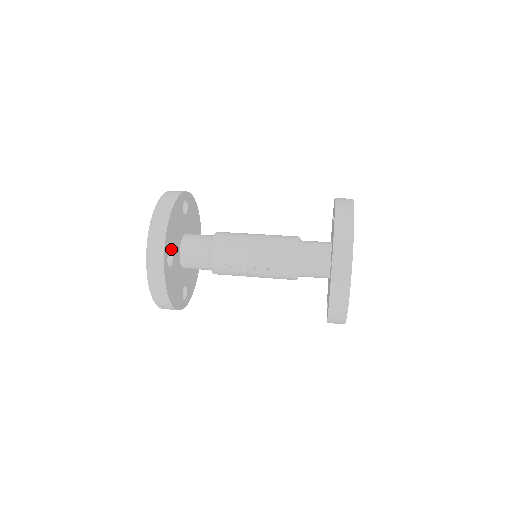
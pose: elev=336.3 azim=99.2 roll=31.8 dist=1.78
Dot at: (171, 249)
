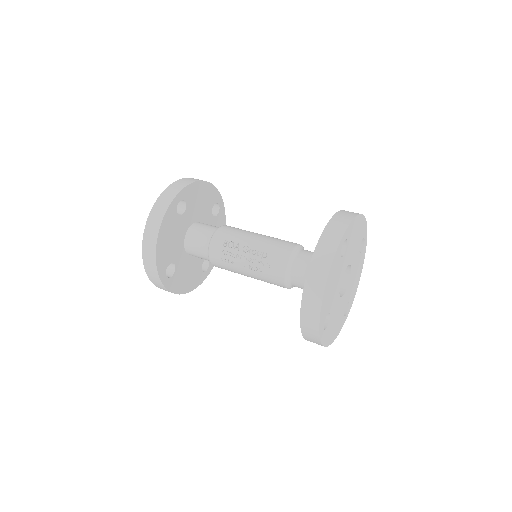
Dot at: (187, 204)
